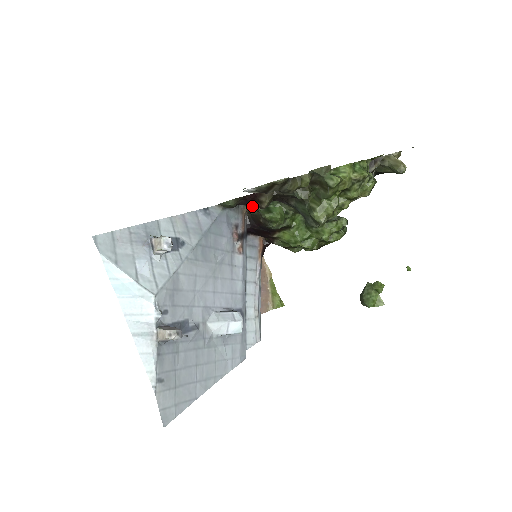
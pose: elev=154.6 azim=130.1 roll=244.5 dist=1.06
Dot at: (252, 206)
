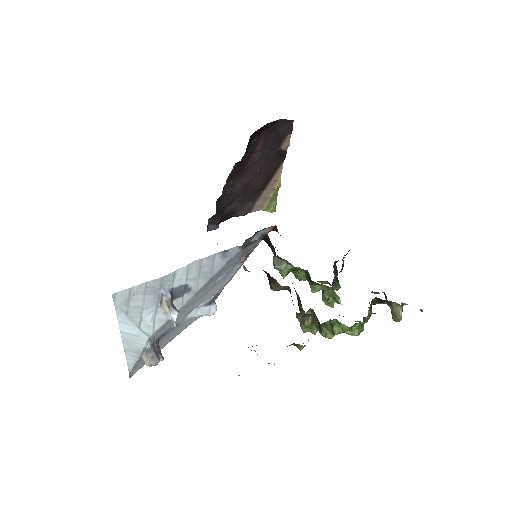
Dot at: occluded
